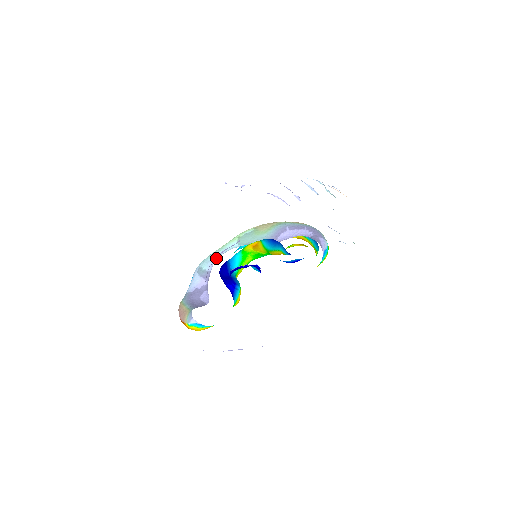
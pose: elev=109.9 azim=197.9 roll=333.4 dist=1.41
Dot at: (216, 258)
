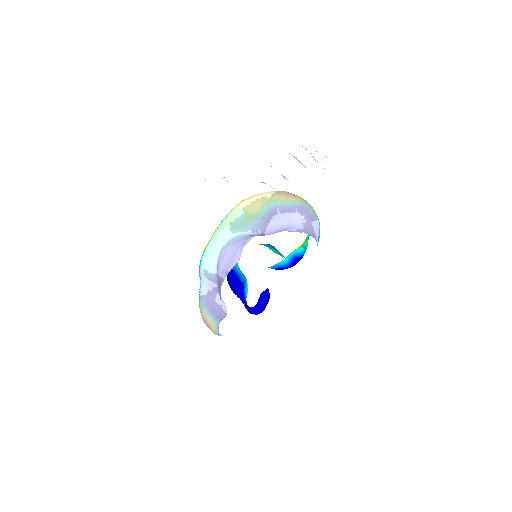
Dot at: (217, 257)
